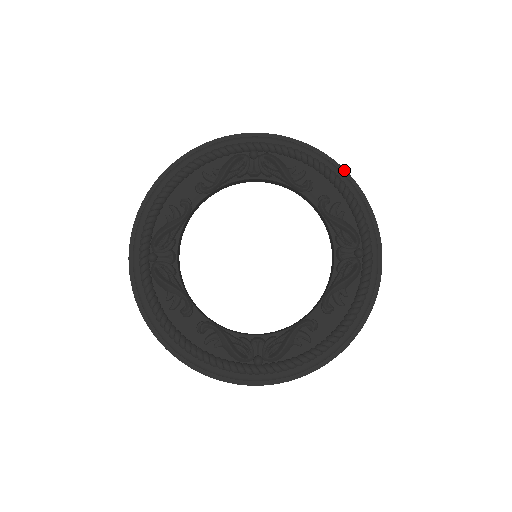
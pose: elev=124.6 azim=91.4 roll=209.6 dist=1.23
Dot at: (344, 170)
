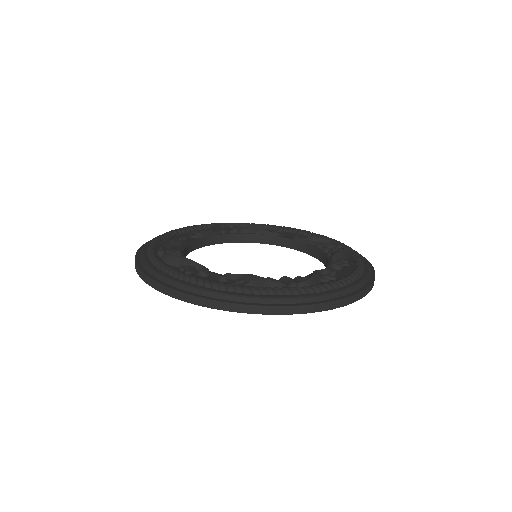
Dot at: occluded
